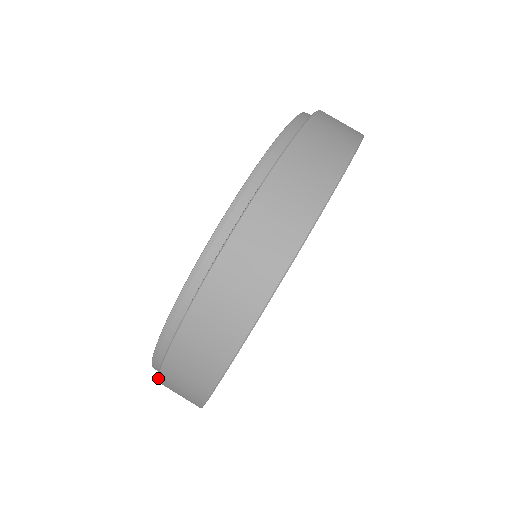
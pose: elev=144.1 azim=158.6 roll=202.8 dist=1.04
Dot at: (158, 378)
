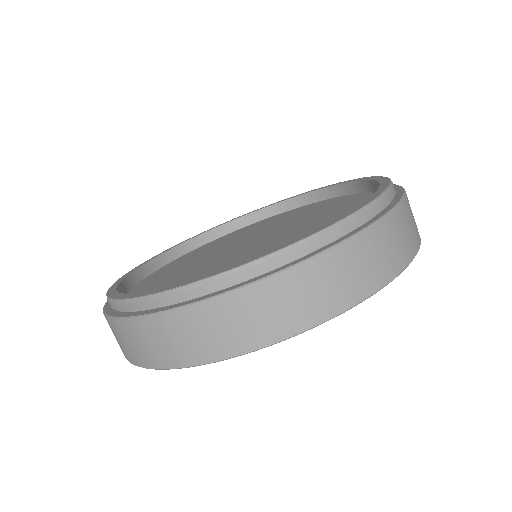
Dot at: (122, 319)
